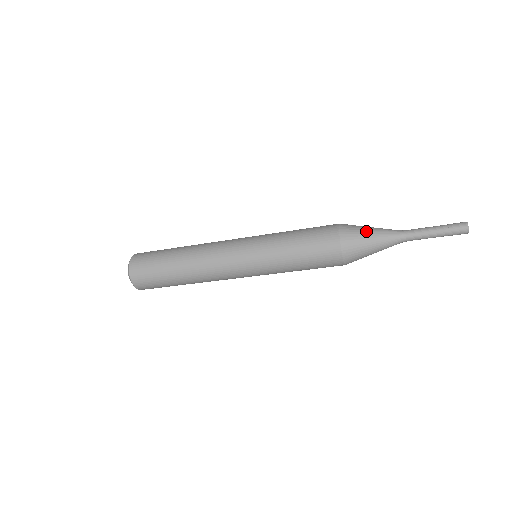
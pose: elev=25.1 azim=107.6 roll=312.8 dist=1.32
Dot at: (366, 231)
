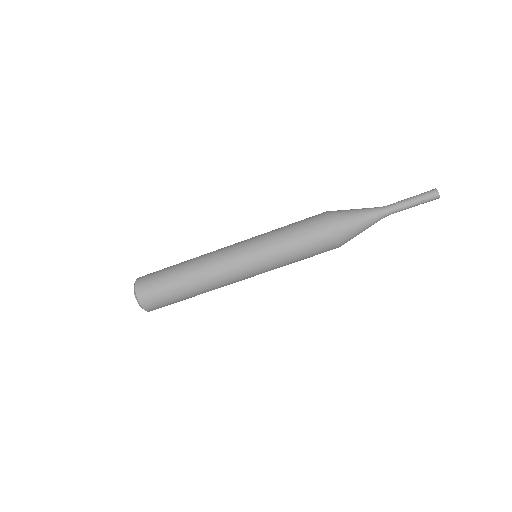
Dot at: (353, 213)
